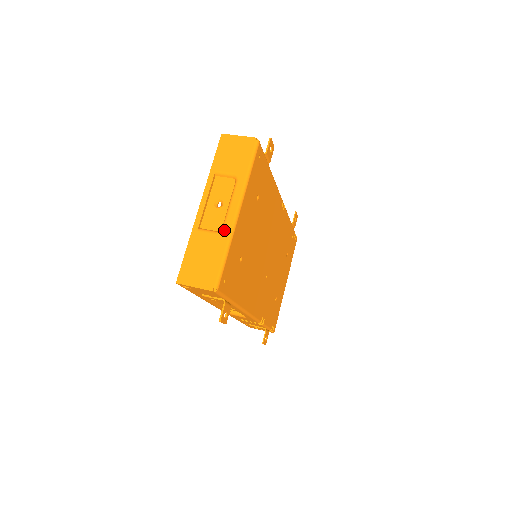
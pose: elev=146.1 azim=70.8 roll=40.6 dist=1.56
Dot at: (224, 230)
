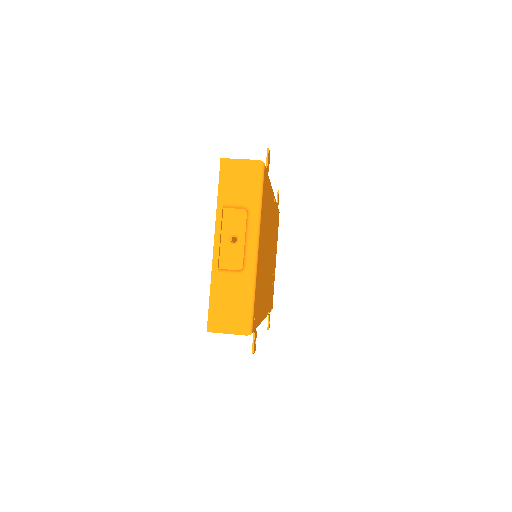
Dot at: (246, 269)
